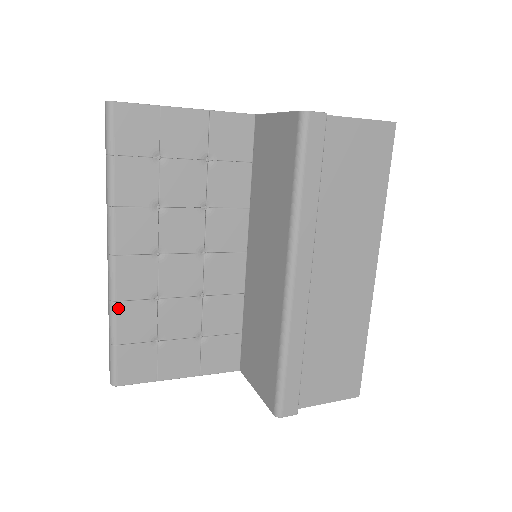
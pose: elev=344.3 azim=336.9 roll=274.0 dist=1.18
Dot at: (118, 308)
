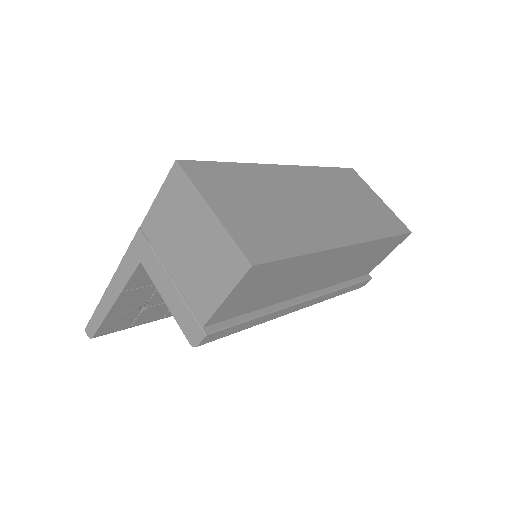
Dot at: occluded
